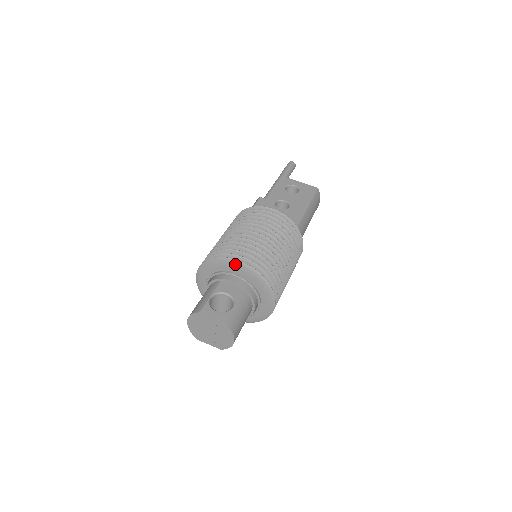
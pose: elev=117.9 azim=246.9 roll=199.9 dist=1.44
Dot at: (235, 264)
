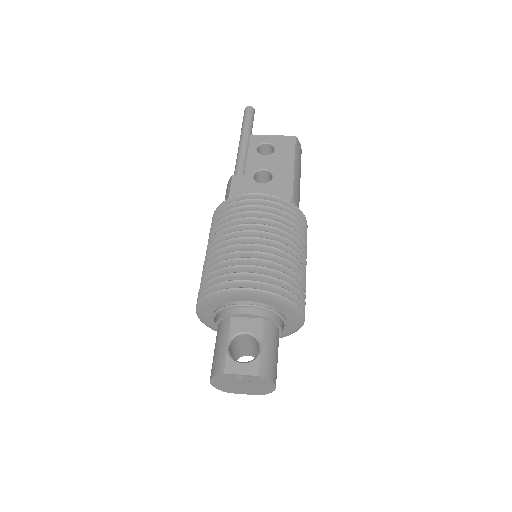
Dot at: (243, 293)
